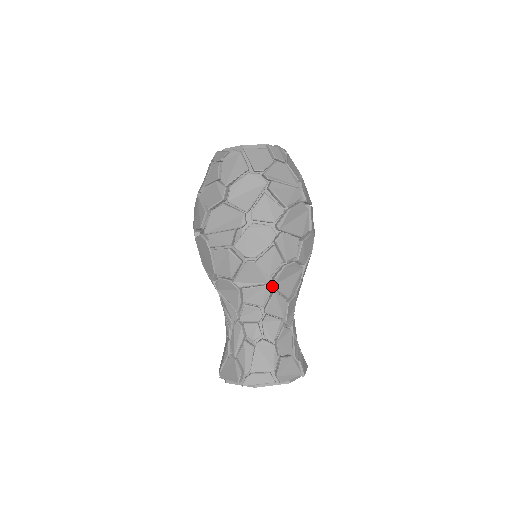
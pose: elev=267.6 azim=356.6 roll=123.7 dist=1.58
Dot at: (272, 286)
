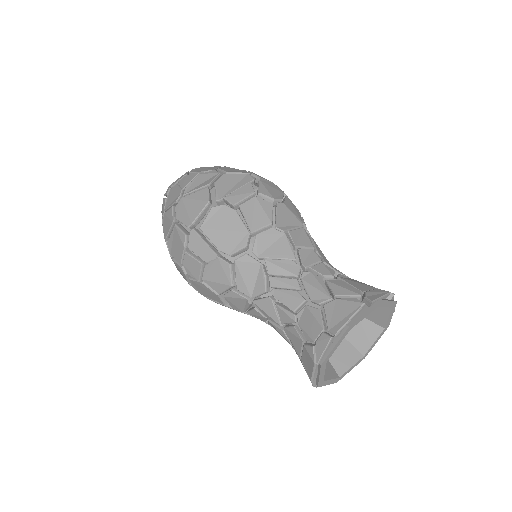
Dot at: occluded
